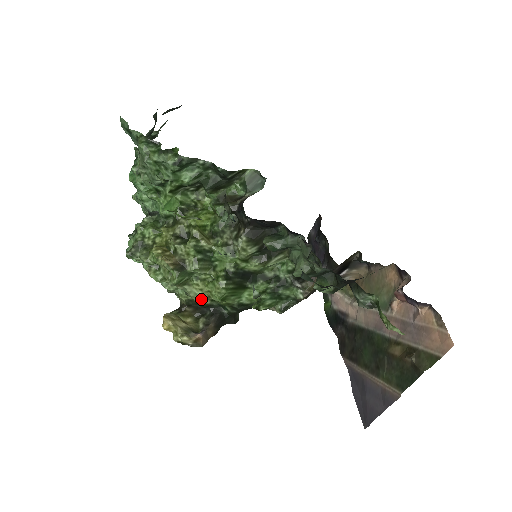
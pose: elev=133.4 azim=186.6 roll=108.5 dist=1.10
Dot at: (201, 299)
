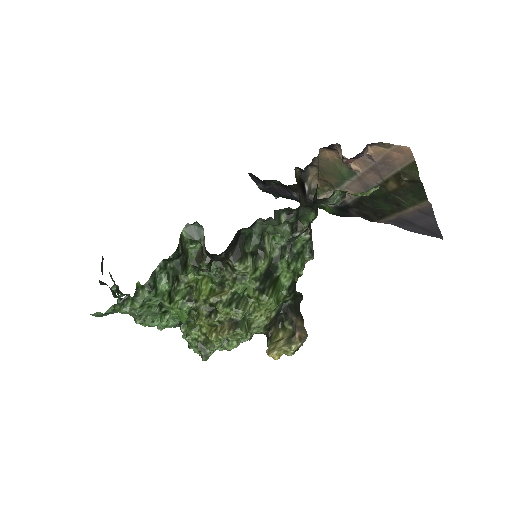
Dot at: (269, 319)
